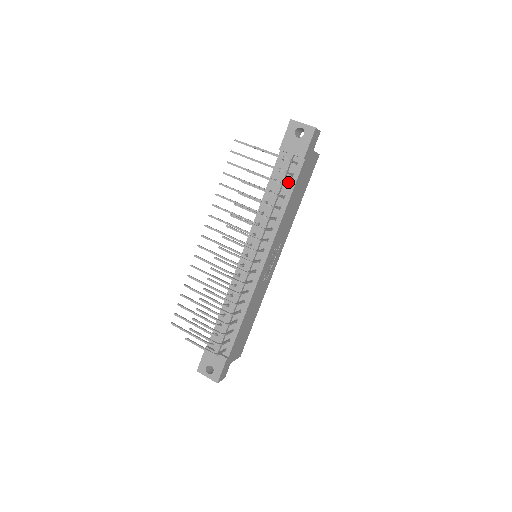
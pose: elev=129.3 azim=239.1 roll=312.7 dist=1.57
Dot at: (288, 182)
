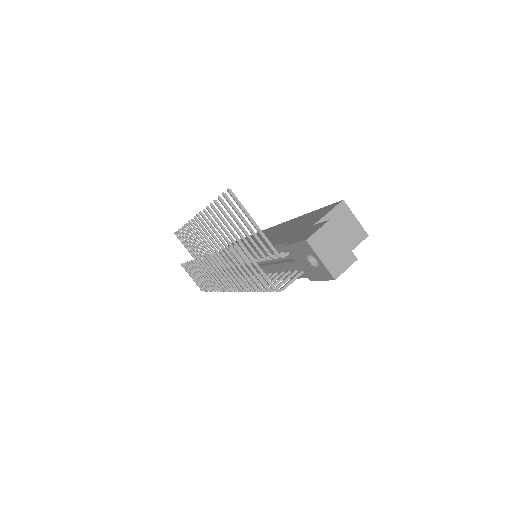
Dot at: (290, 269)
